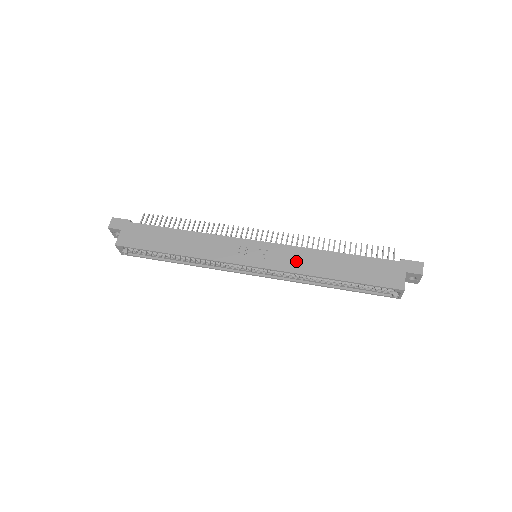
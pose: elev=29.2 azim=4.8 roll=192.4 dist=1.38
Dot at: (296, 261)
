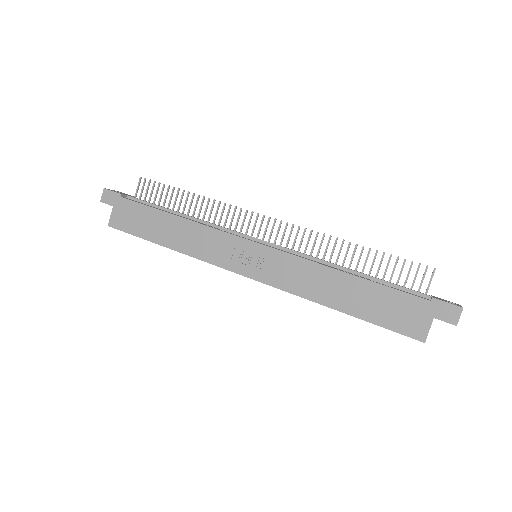
Dot at: (297, 278)
